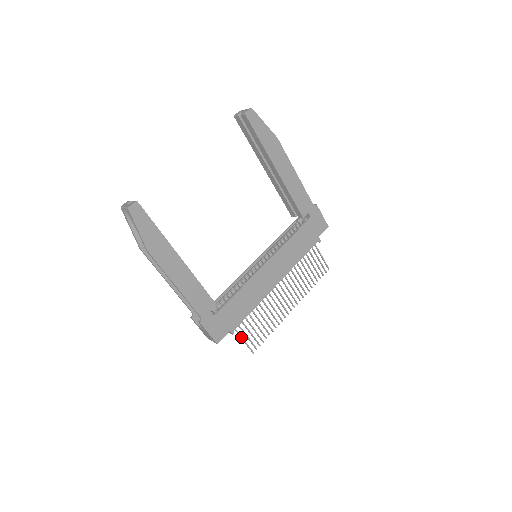
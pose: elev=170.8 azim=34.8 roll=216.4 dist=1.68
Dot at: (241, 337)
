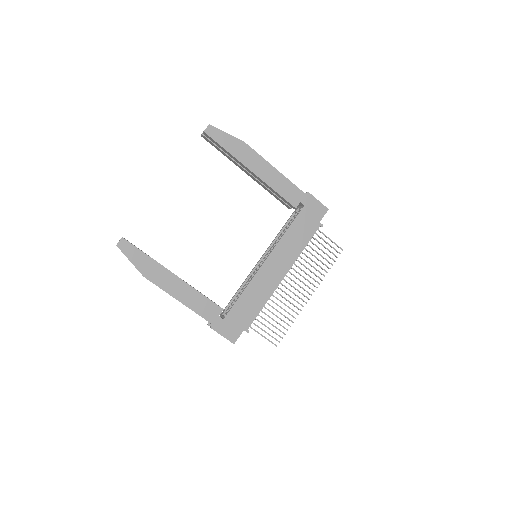
Dot at: occluded
